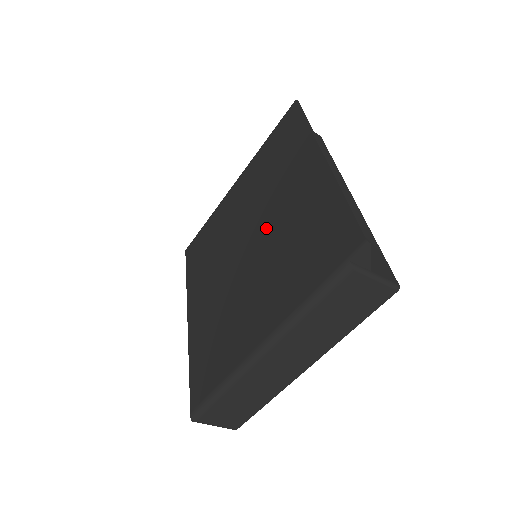
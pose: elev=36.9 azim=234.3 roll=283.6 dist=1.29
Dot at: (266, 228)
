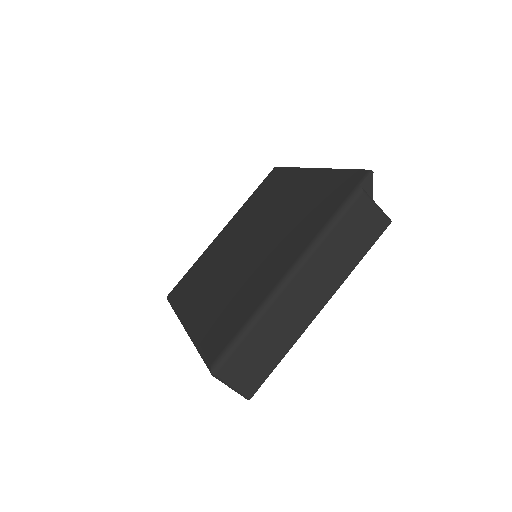
Dot at: (269, 223)
